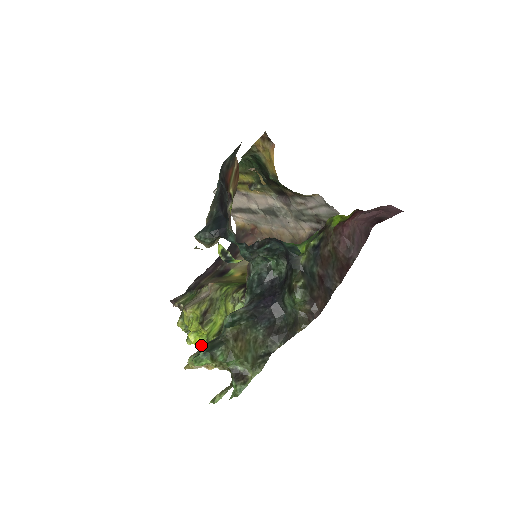
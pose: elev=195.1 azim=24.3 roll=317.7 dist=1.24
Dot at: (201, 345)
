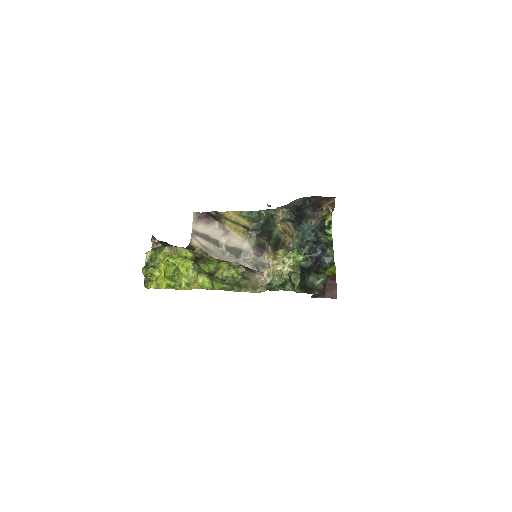
Dot at: (166, 277)
